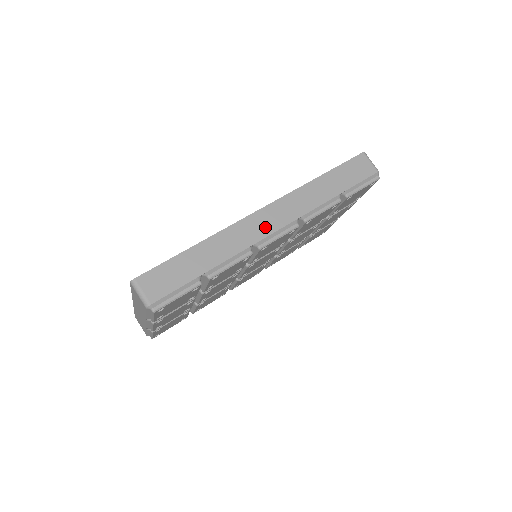
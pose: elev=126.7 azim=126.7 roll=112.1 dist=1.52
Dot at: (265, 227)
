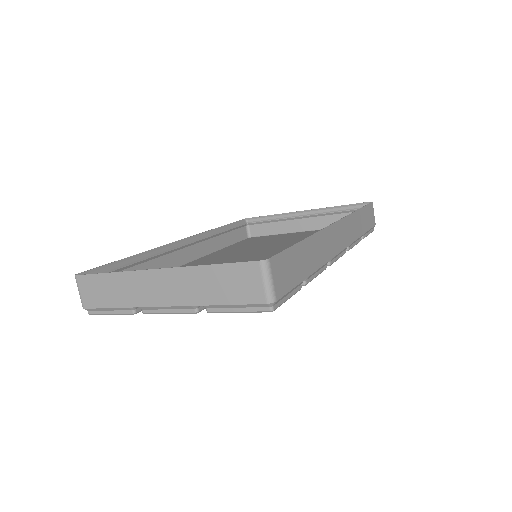
Dot at: (337, 243)
